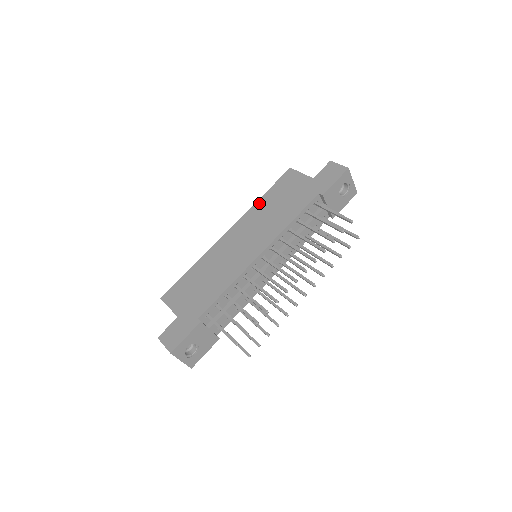
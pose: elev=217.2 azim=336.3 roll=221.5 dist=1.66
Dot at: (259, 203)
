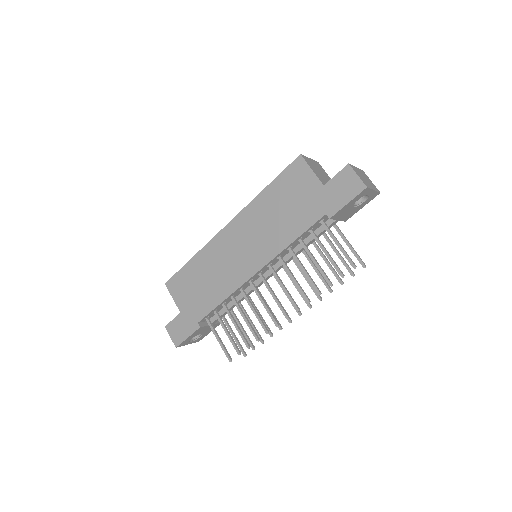
Dot at: (260, 199)
